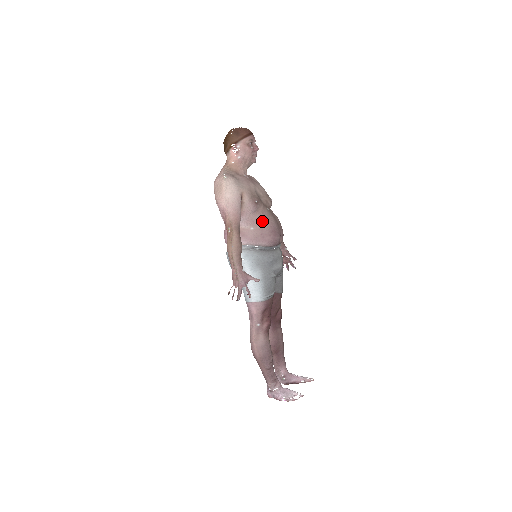
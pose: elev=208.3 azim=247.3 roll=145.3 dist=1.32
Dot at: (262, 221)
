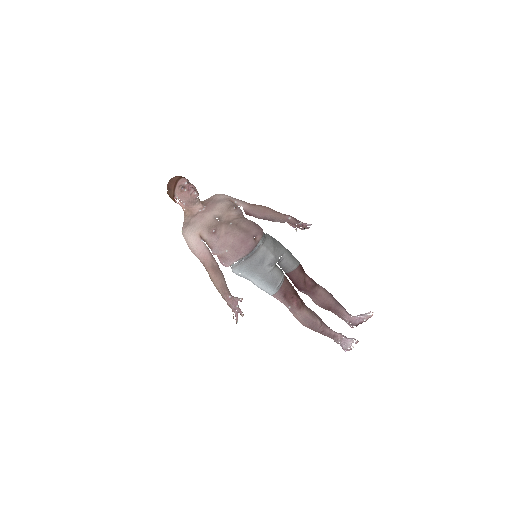
Dot at: (229, 241)
